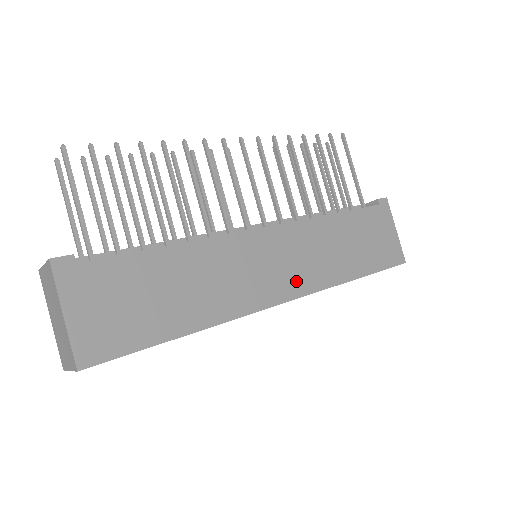
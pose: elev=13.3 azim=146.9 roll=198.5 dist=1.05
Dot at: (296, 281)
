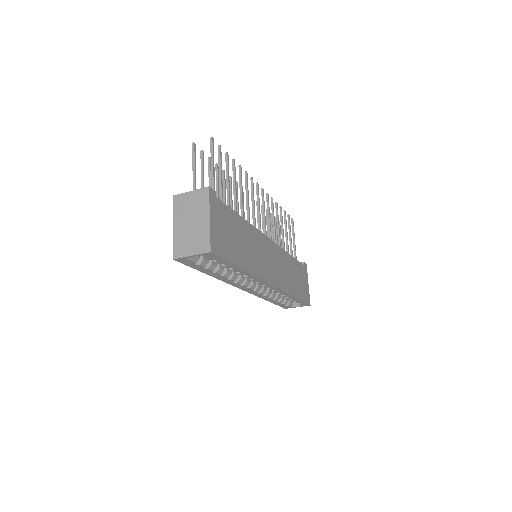
Dot at: (277, 278)
